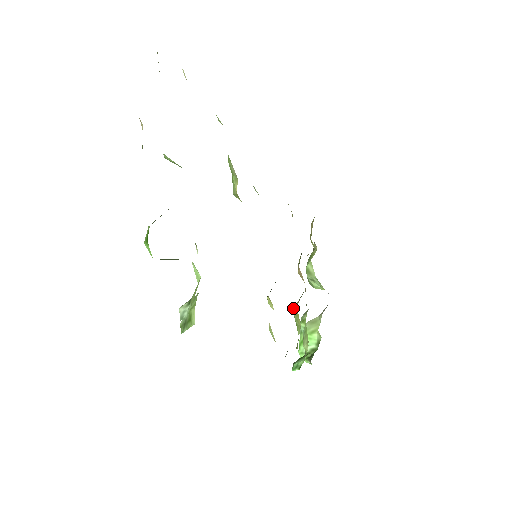
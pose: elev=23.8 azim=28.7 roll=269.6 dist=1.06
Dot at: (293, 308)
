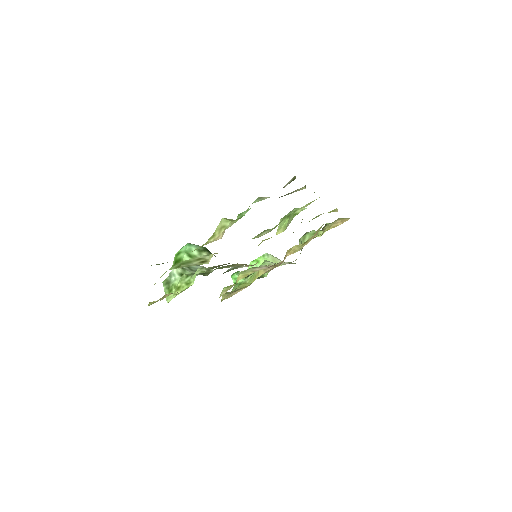
Dot at: (259, 270)
